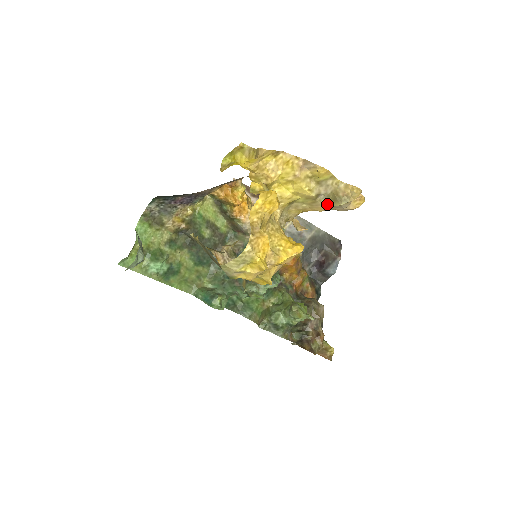
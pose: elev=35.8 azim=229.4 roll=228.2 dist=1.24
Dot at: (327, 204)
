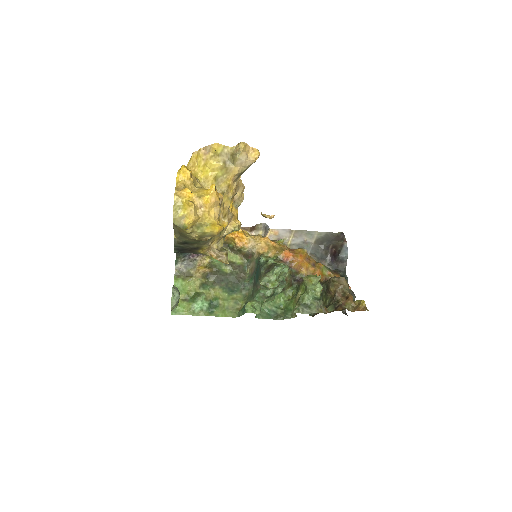
Dot at: (234, 165)
